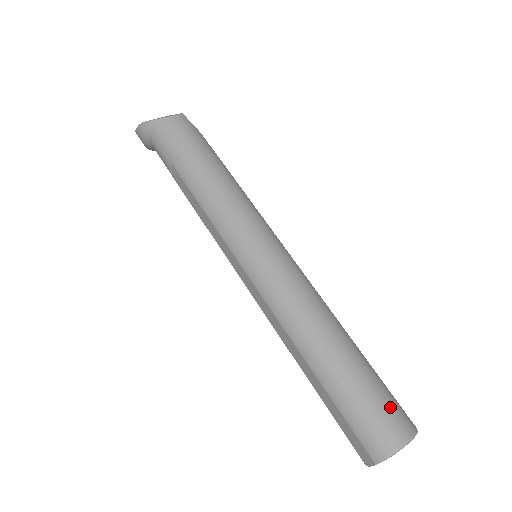
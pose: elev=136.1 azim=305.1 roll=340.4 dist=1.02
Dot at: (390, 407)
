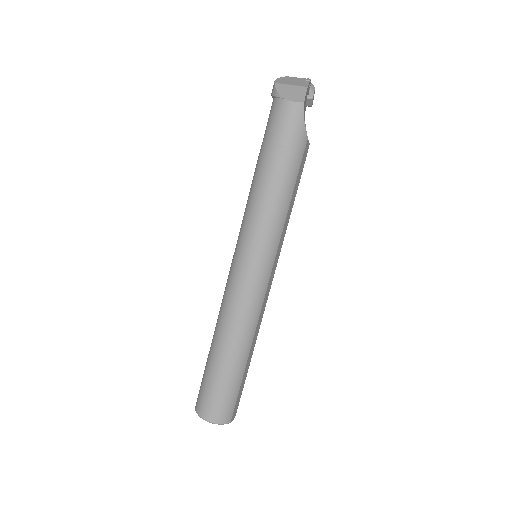
Dot at: (218, 403)
